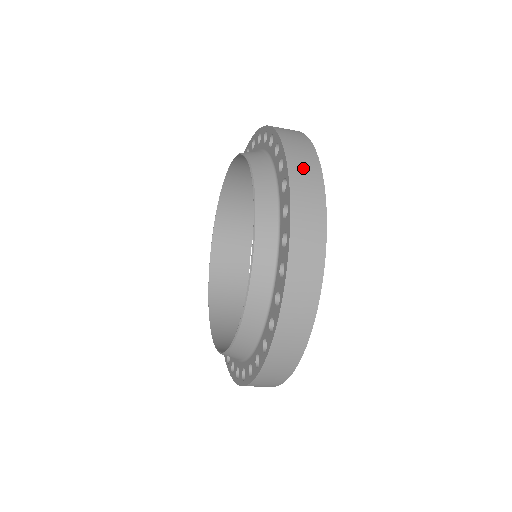
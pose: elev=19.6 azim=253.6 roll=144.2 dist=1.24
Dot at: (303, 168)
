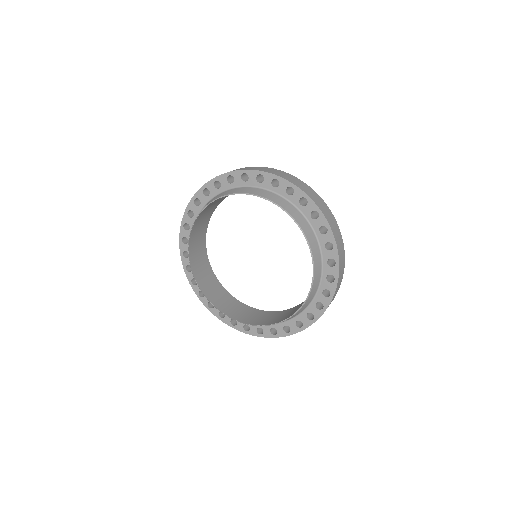
Dot at: (329, 217)
